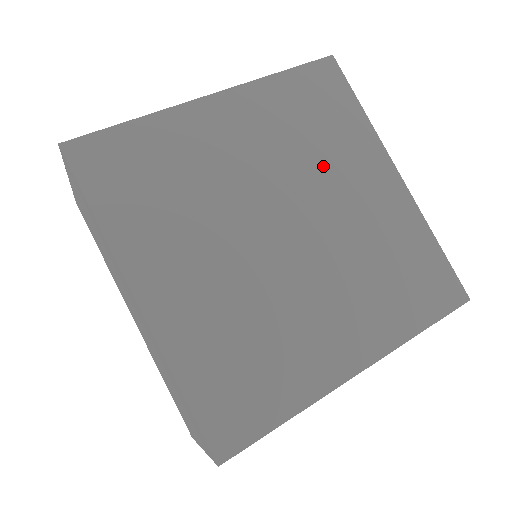
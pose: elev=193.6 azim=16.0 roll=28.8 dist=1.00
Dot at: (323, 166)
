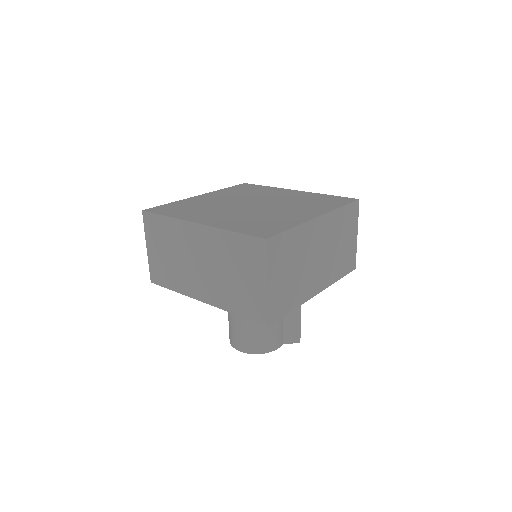
Dot at: (259, 195)
